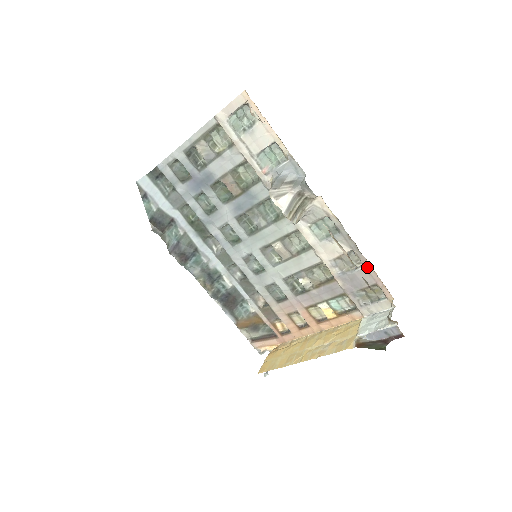
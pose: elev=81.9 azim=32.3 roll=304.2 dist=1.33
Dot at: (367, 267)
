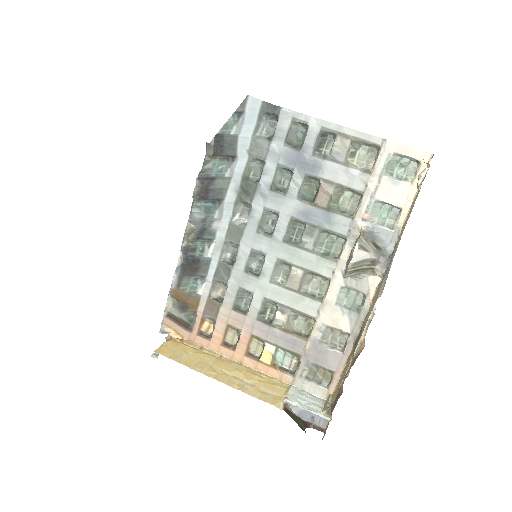
Dot at: (344, 355)
